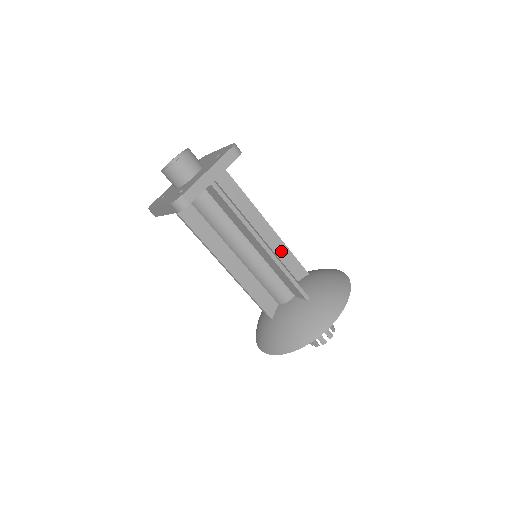
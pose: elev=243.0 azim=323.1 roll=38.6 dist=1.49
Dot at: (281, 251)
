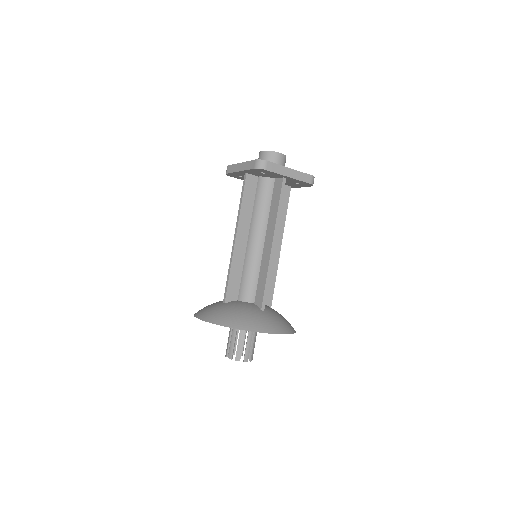
Dot at: (271, 272)
